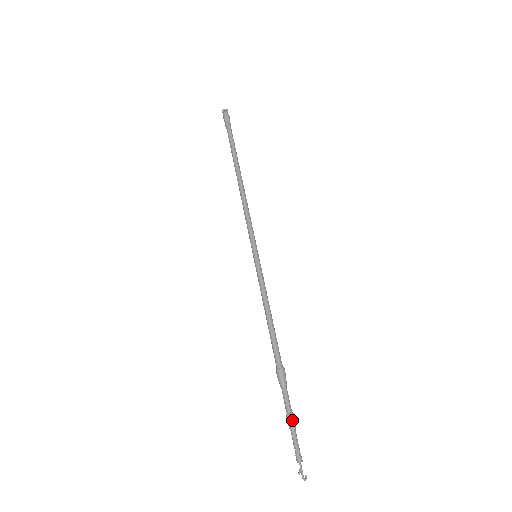
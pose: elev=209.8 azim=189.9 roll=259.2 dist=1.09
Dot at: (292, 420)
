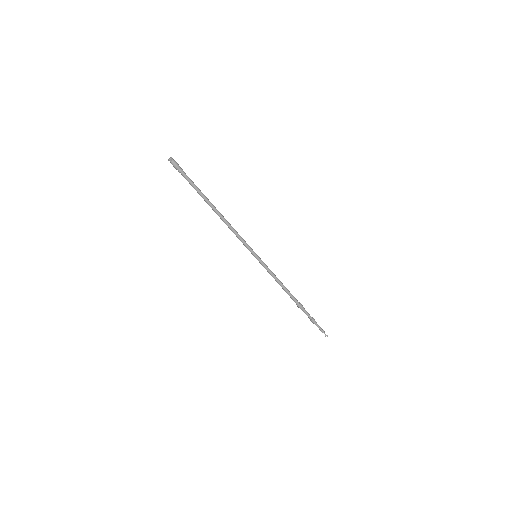
Dot at: occluded
